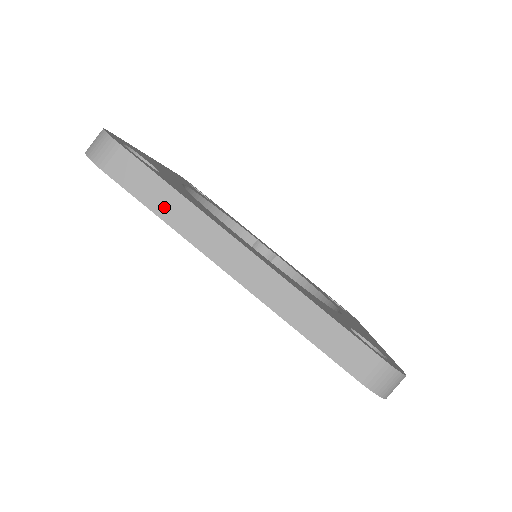
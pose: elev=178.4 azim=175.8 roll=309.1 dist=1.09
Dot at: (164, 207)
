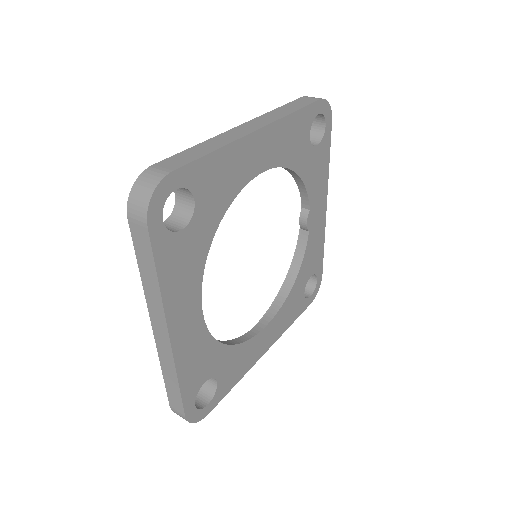
Dot at: (145, 273)
